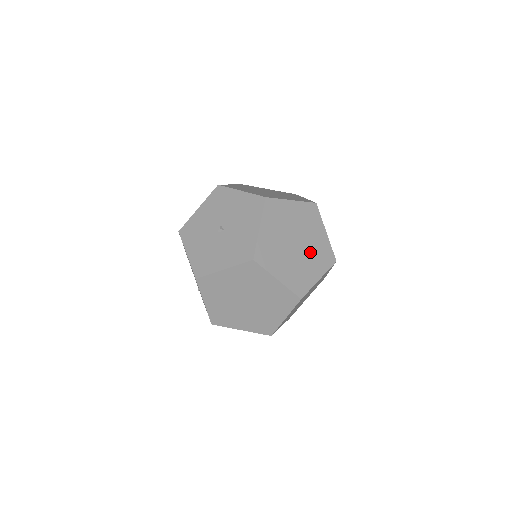
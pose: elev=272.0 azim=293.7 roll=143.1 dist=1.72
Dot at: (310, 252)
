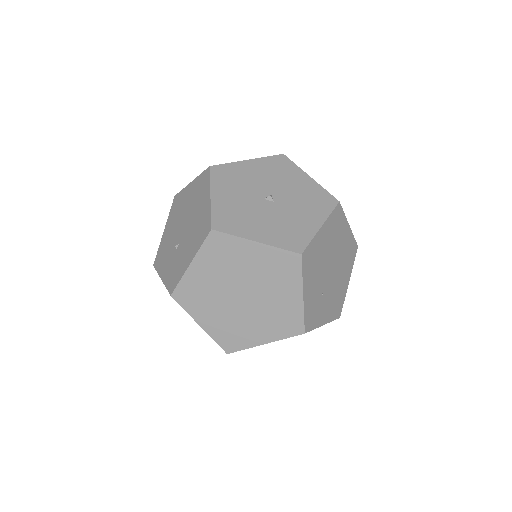
Dot at: (333, 290)
